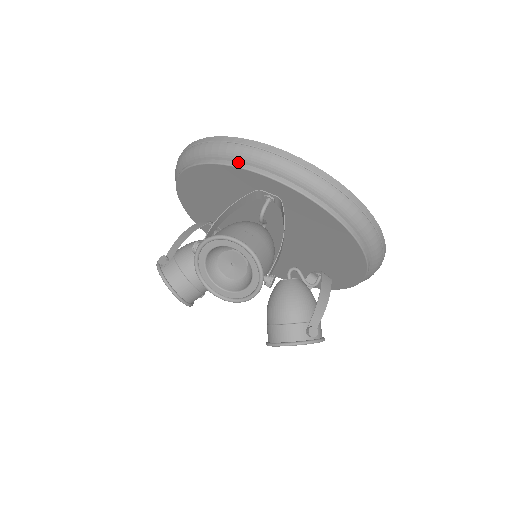
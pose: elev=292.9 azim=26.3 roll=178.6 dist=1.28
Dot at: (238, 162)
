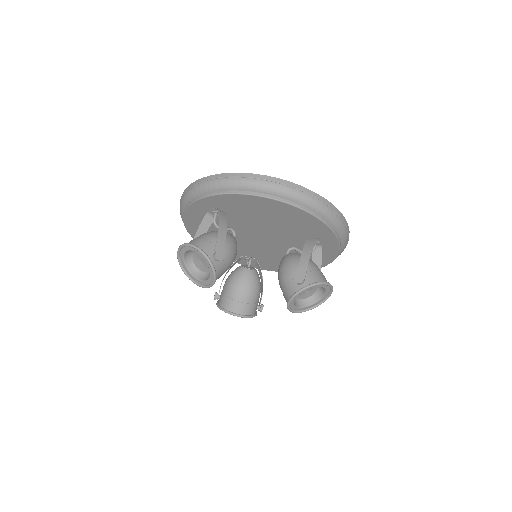
Dot at: (186, 206)
